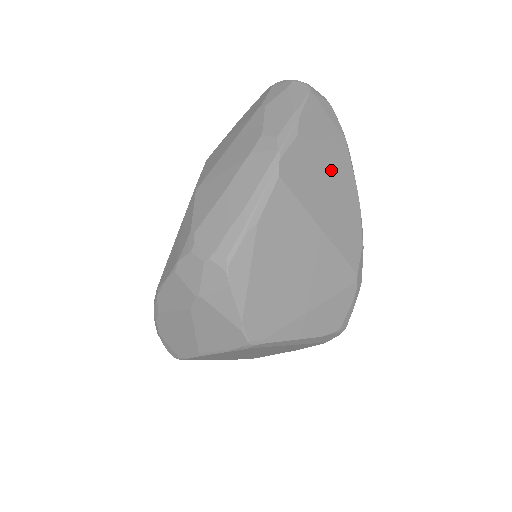
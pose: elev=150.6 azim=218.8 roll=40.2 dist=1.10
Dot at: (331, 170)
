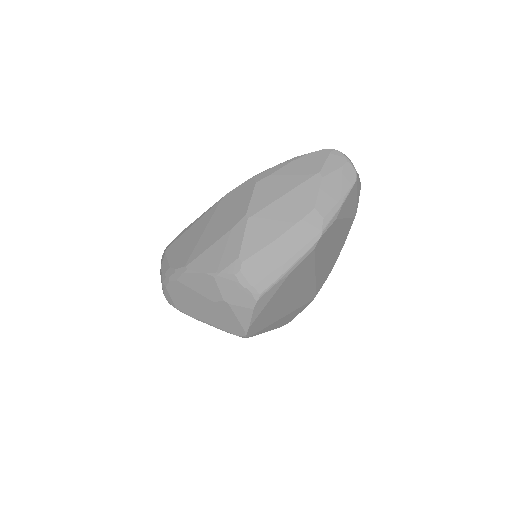
Dot at: (339, 236)
